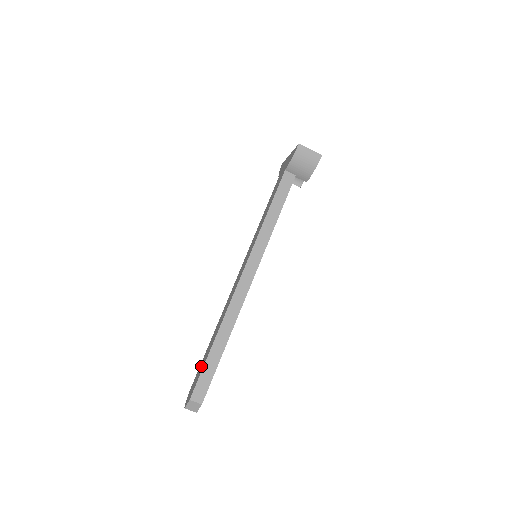
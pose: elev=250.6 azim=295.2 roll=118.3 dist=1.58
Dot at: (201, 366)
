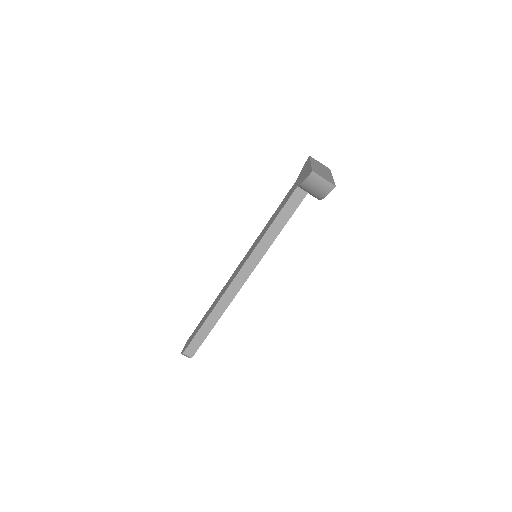
Dot at: (197, 329)
